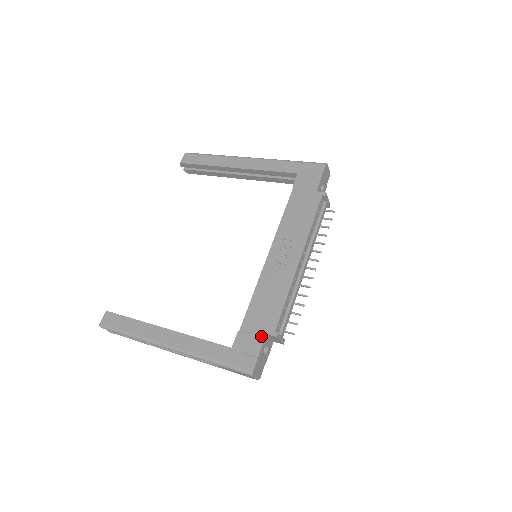
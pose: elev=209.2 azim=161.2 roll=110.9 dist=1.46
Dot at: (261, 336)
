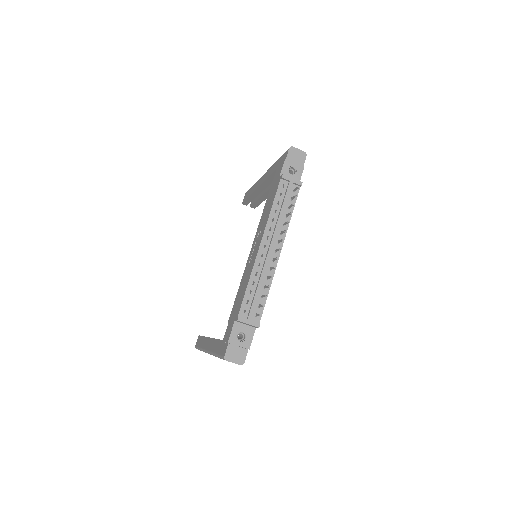
Dot at: (232, 324)
